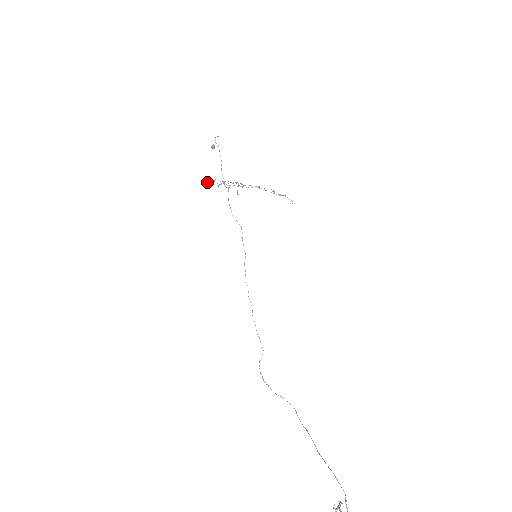
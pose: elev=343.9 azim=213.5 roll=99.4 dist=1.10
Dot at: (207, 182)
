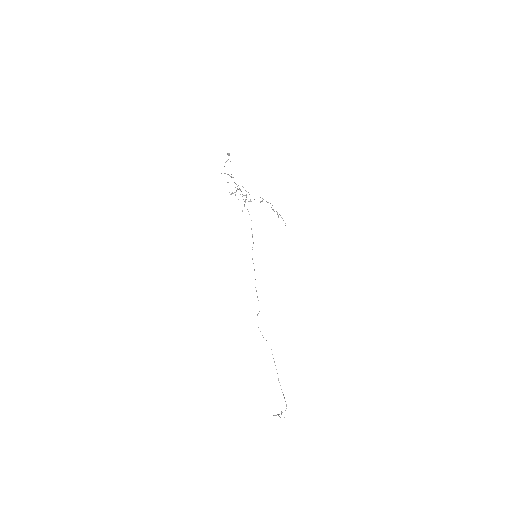
Dot at: occluded
